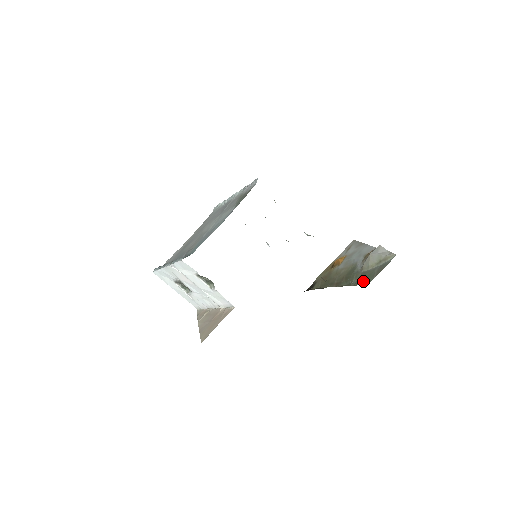
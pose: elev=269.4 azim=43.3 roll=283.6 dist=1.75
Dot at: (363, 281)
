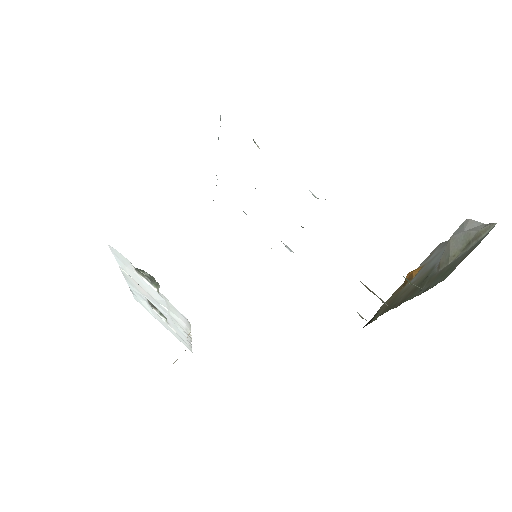
Dot at: (436, 281)
